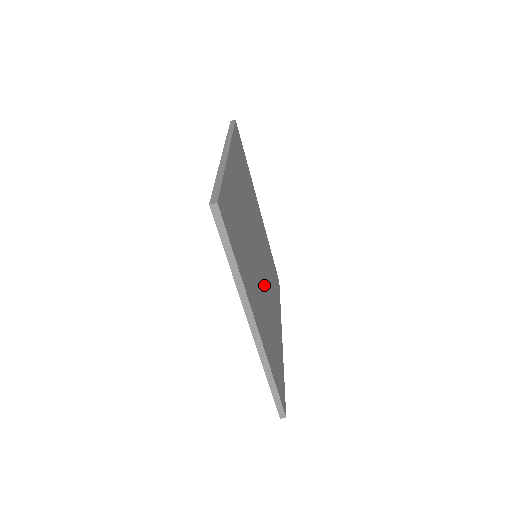
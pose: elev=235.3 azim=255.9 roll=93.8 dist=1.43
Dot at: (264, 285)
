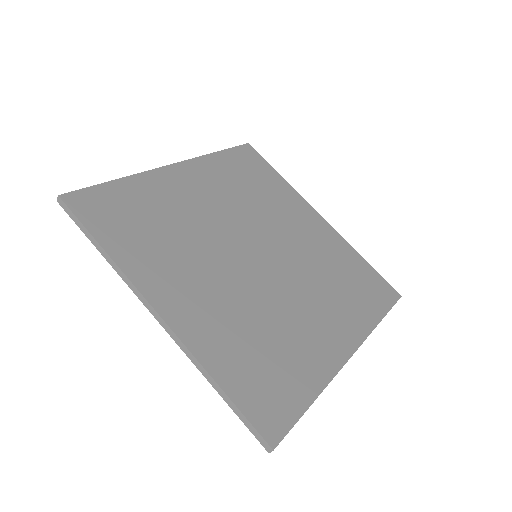
Dot at: (265, 284)
